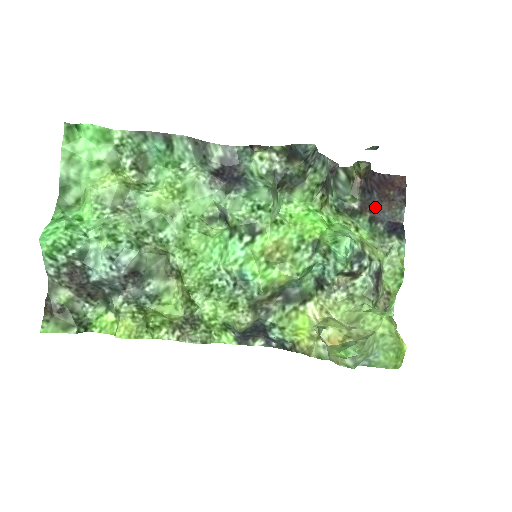
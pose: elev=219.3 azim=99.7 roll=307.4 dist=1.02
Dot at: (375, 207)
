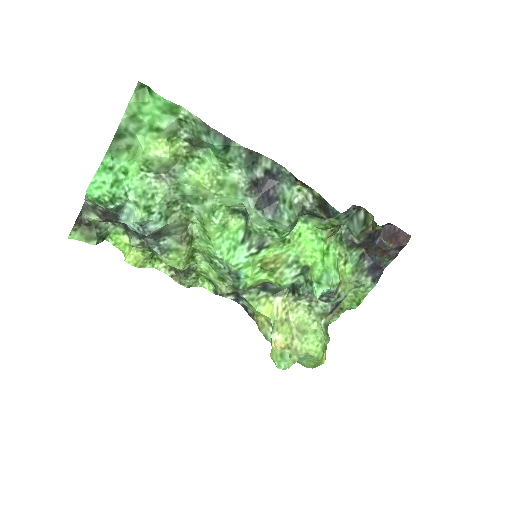
Dot at: (372, 248)
